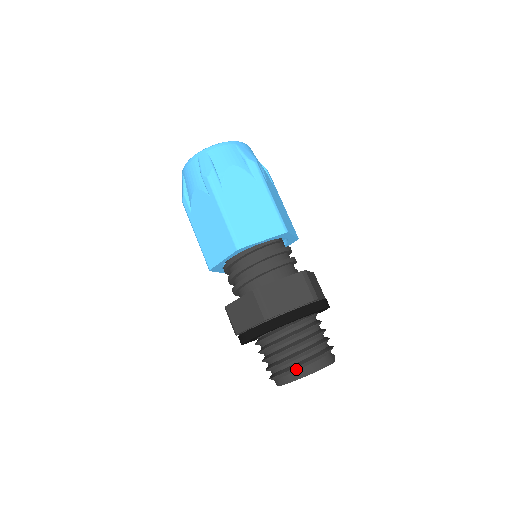
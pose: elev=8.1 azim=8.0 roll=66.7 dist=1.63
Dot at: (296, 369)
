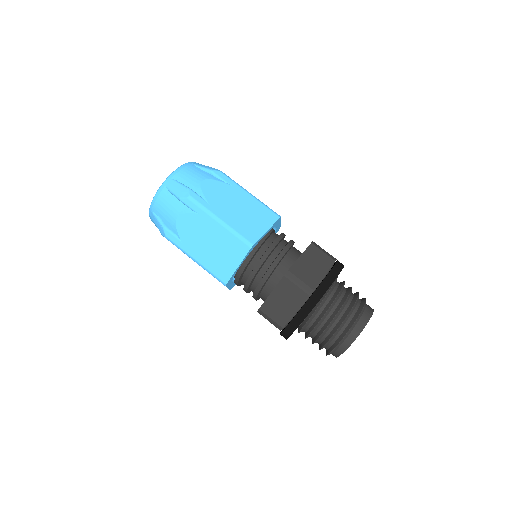
Dot at: (353, 326)
